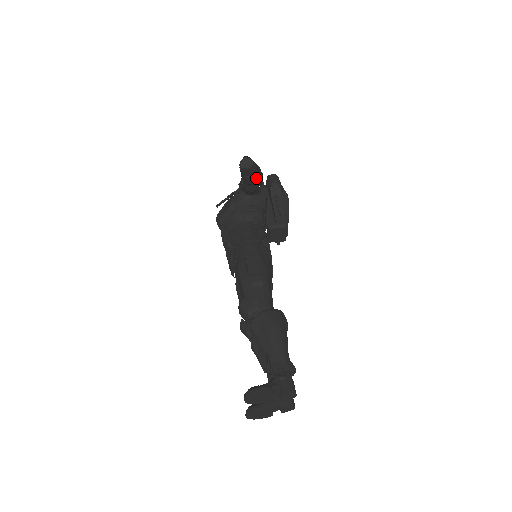
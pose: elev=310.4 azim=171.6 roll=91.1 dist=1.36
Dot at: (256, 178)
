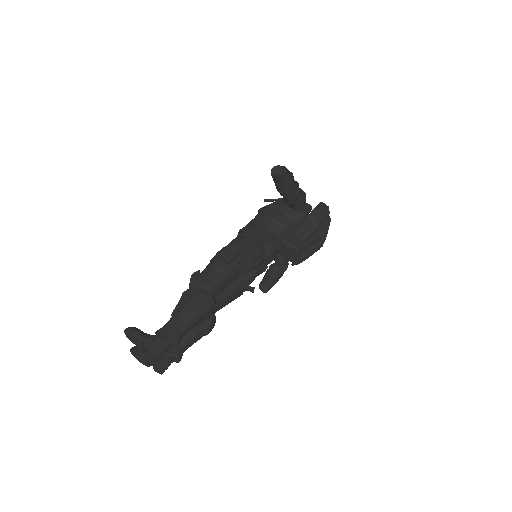
Dot at: (284, 190)
